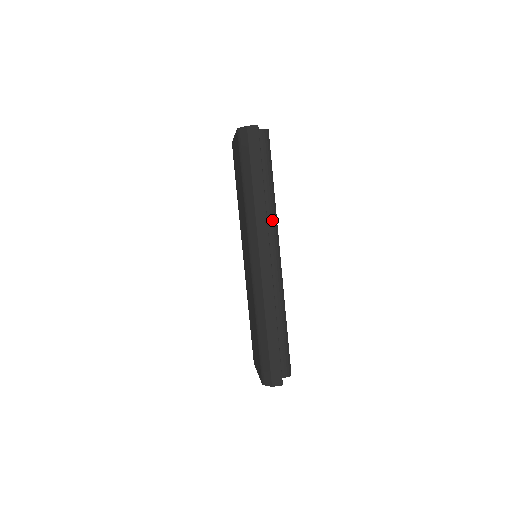
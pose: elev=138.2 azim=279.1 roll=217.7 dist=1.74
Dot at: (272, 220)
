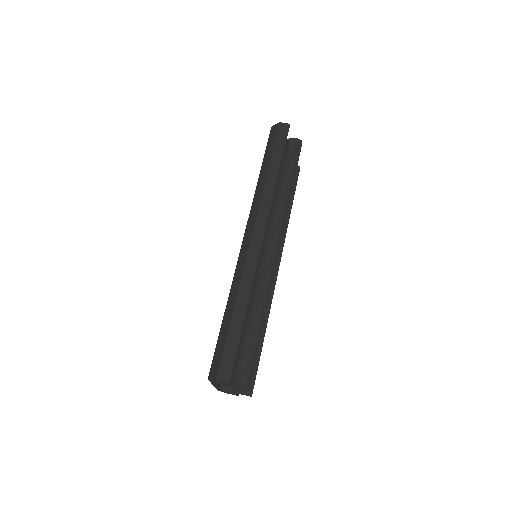
Dot at: (280, 214)
